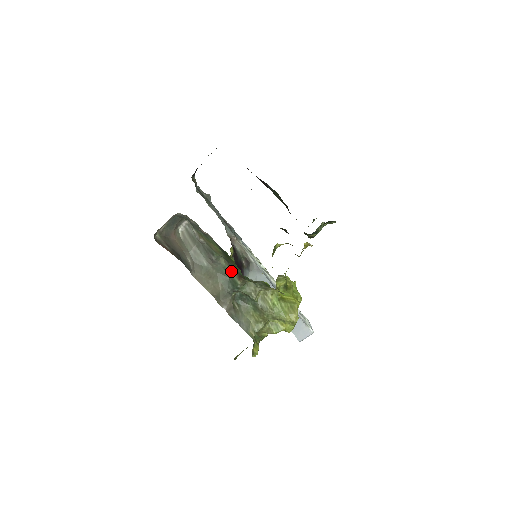
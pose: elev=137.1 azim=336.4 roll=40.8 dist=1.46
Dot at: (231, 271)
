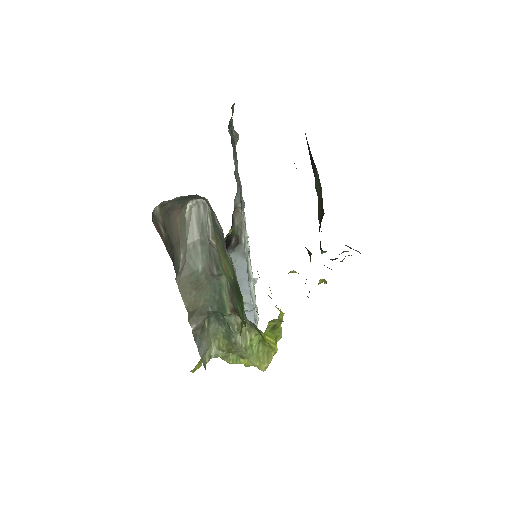
Dot at: (228, 297)
